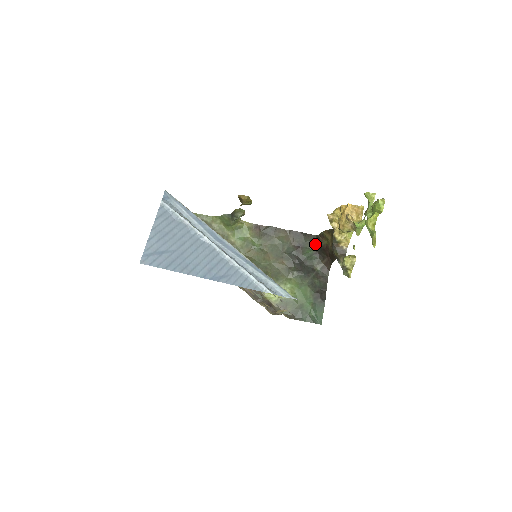
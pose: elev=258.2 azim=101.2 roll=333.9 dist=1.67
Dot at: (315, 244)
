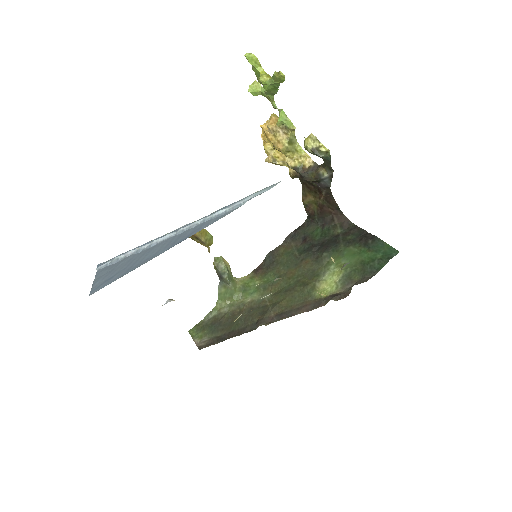
Dot at: (314, 222)
